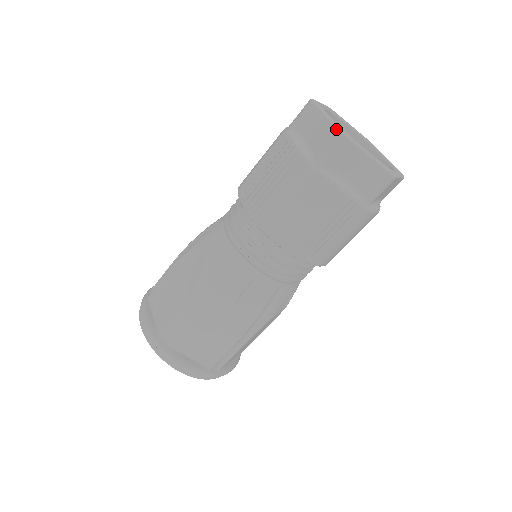
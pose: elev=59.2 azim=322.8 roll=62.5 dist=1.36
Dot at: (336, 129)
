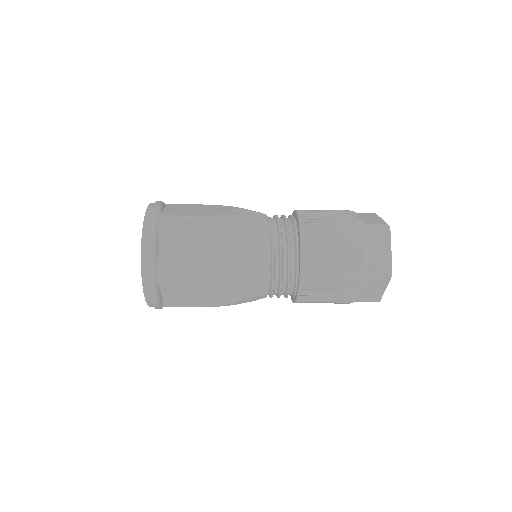
Dot at: (380, 300)
